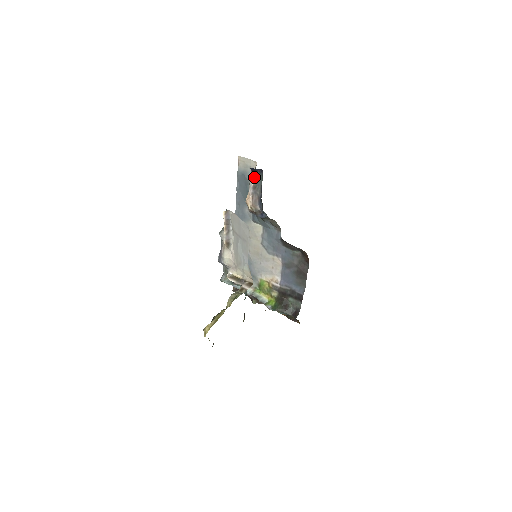
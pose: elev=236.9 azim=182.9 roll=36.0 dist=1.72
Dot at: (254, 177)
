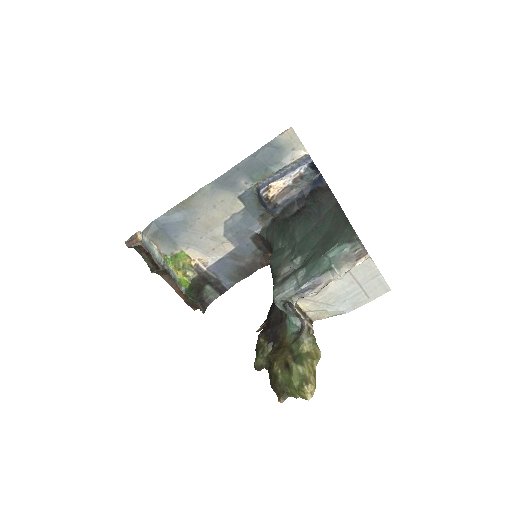
Dot at: (305, 172)
